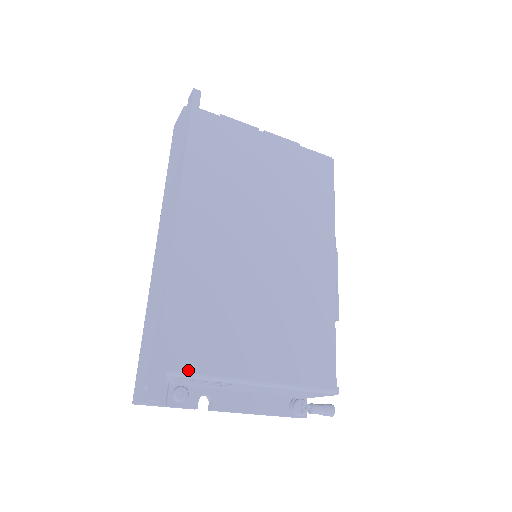
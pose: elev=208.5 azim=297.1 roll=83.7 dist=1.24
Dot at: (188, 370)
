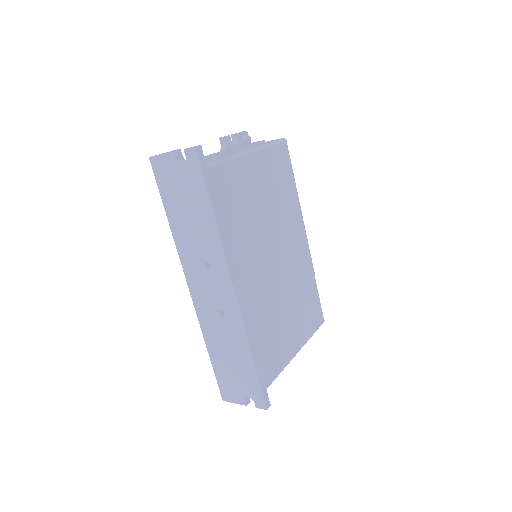
Dot at: (274, 378)
